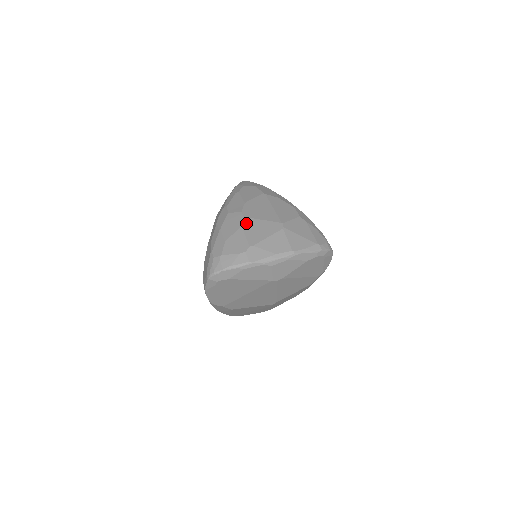
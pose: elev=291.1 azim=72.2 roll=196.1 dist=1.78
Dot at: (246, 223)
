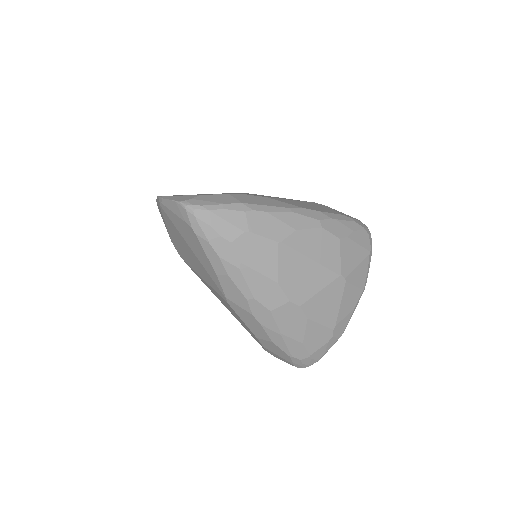
Dot at: (309, 311)
